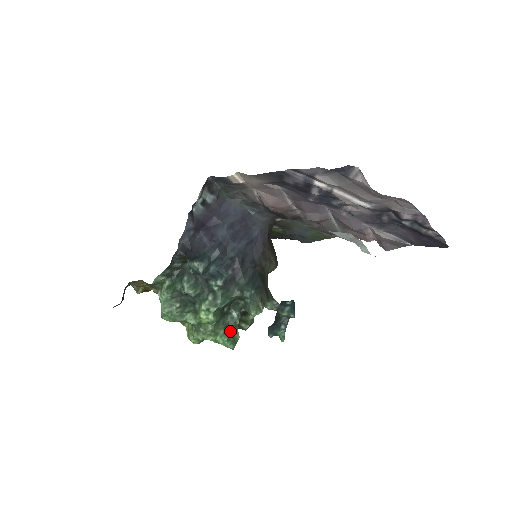
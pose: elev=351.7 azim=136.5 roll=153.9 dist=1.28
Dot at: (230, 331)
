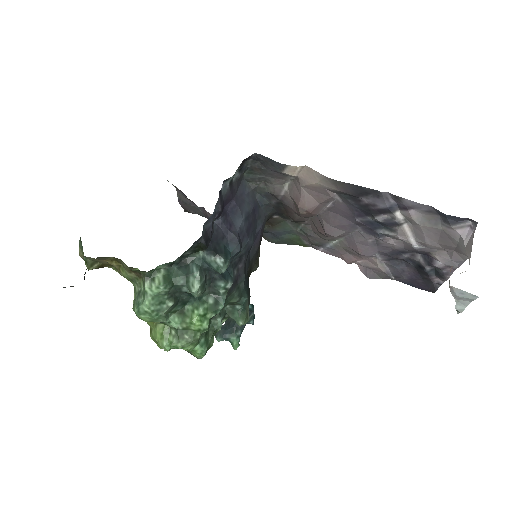
Dot at: (209, 339)
